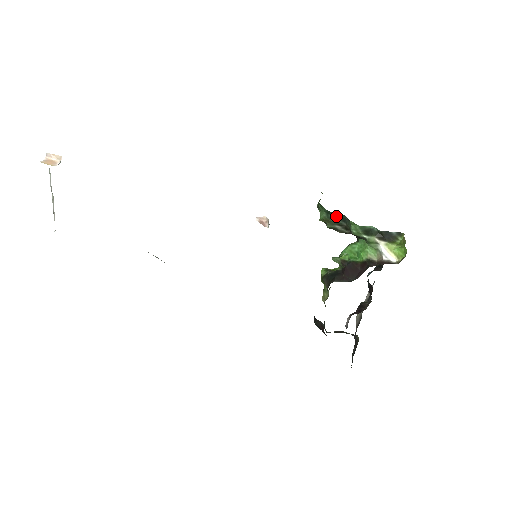
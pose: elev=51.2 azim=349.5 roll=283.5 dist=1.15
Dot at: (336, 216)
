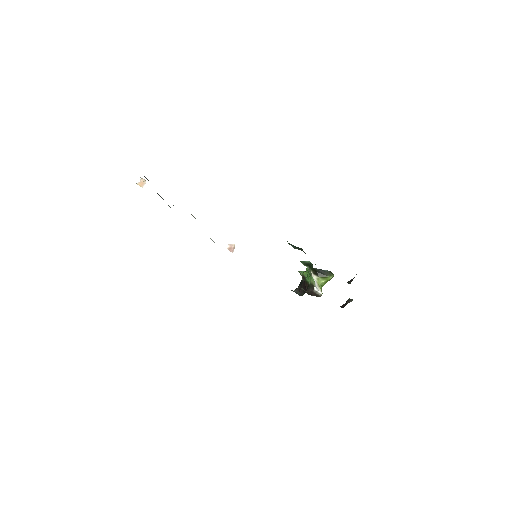
Dot at: (292, 245)
